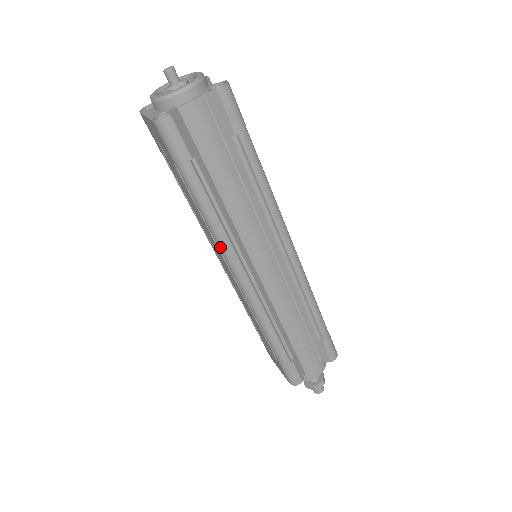
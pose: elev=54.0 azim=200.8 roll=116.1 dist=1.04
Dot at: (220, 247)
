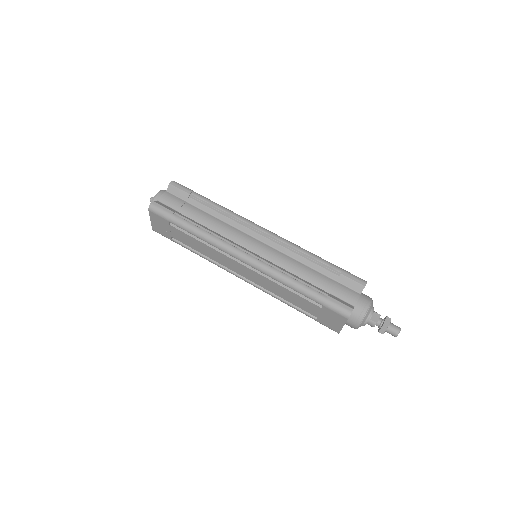
Dot at: (218, 246)
